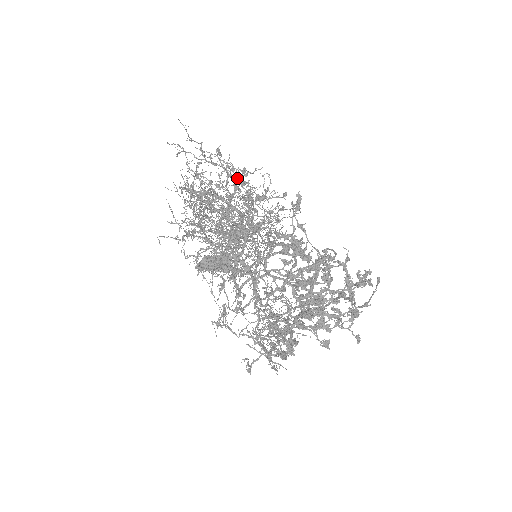
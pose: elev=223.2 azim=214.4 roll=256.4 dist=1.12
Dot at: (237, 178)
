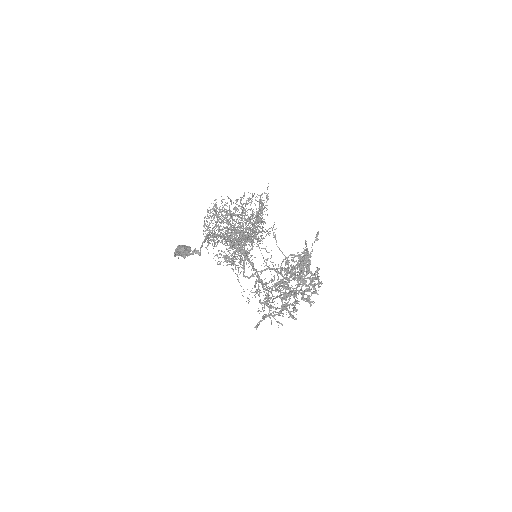
Dot at: (259, 209)
